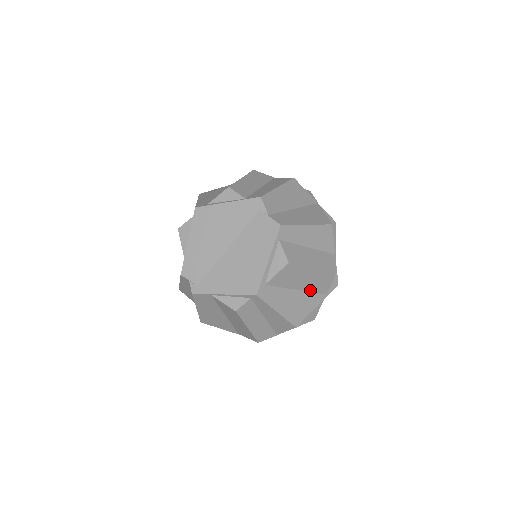
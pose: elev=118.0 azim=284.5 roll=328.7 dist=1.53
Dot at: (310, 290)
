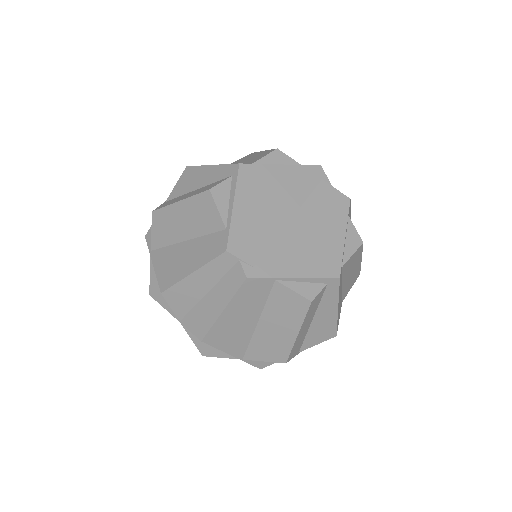
Dot at: (343, 291)
